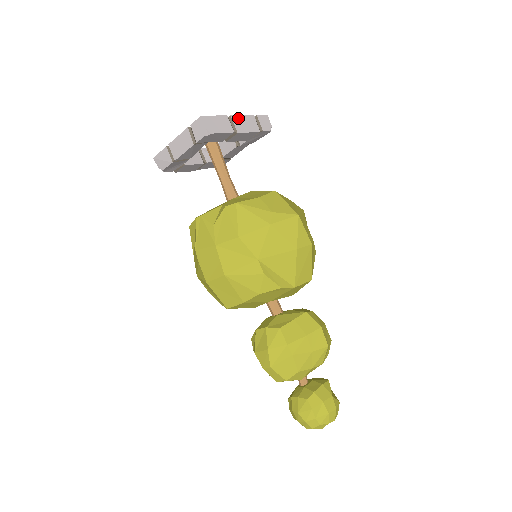
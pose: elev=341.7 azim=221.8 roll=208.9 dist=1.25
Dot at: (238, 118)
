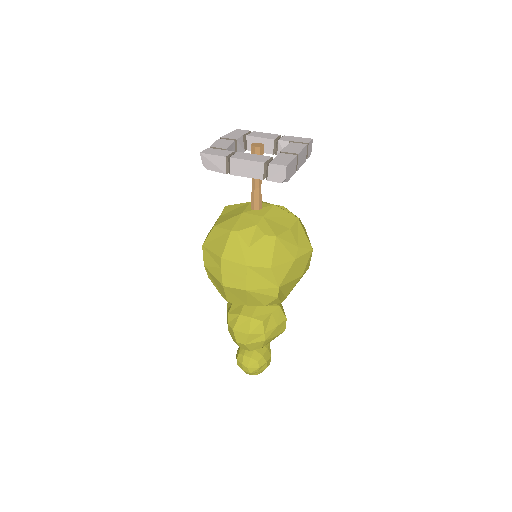
Dot at: (301, 154)
